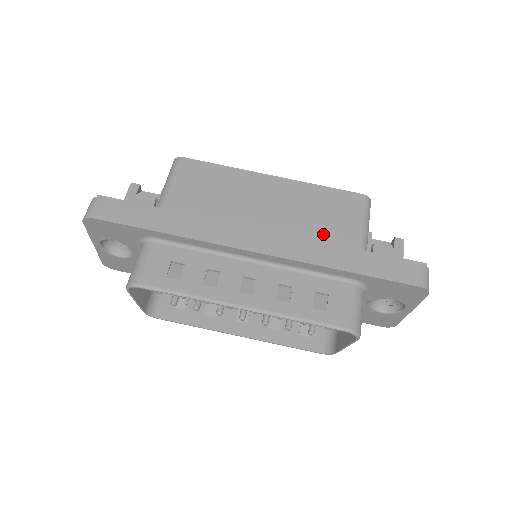
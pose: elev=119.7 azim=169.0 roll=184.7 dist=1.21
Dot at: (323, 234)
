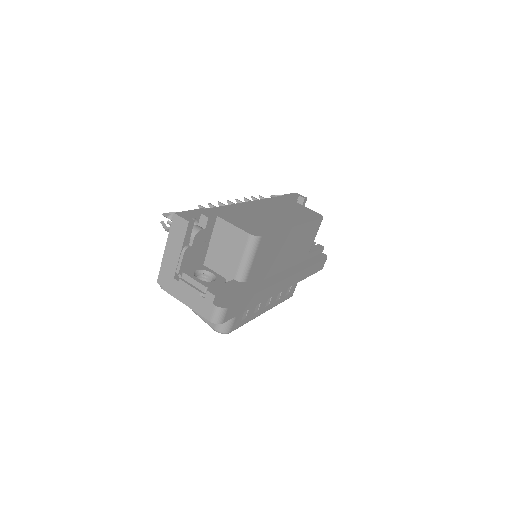
Dot at: (301, 254)
